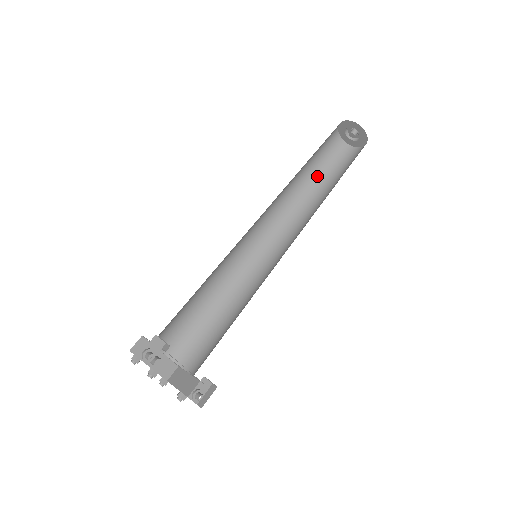
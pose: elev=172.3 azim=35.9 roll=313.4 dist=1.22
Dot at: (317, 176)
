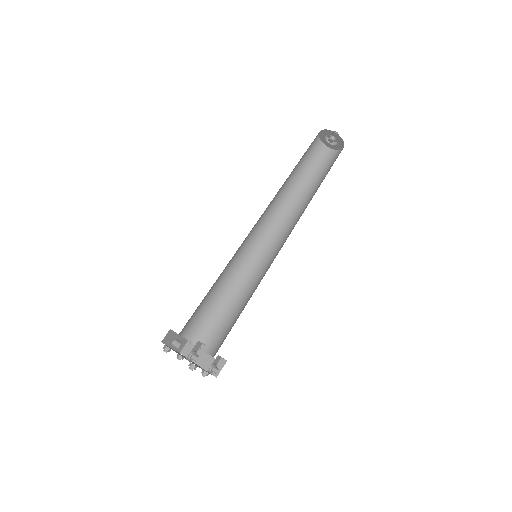
Dot at: (298, 174)
